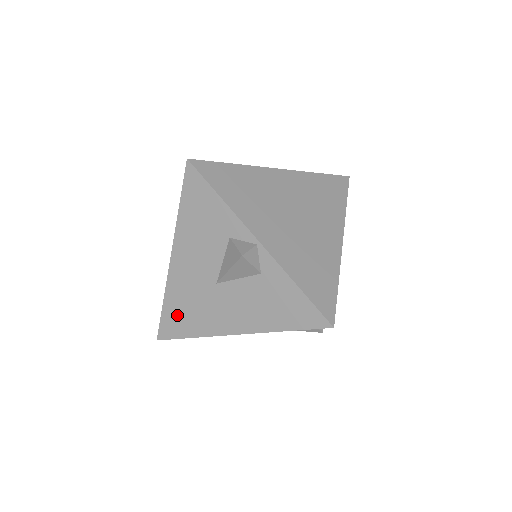
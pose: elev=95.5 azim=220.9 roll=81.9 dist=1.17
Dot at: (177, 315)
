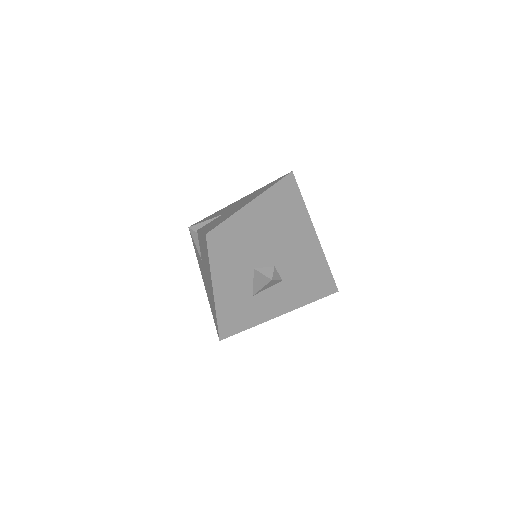
Dot at: (230, 322)
